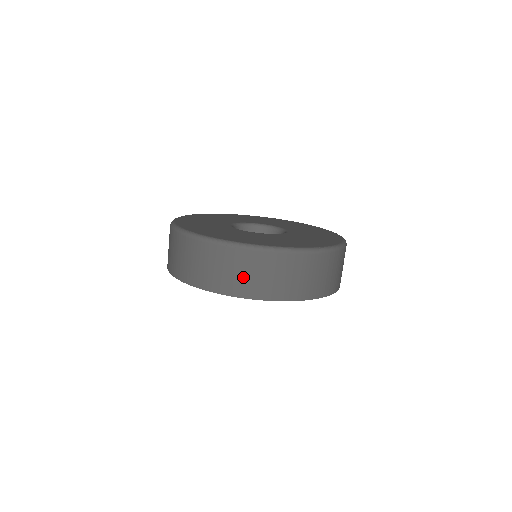
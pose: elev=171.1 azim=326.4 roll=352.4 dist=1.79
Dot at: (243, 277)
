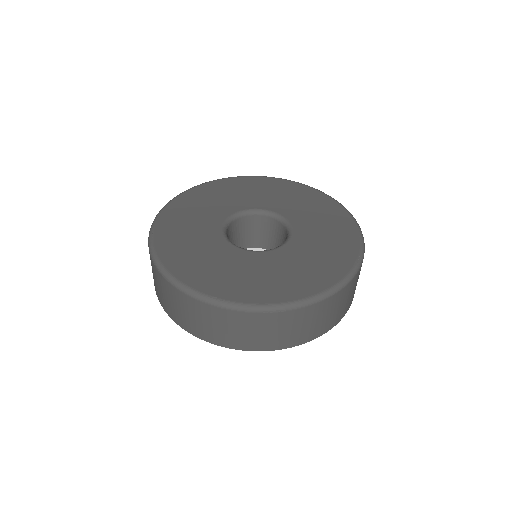
Dot at: (294, 331)
